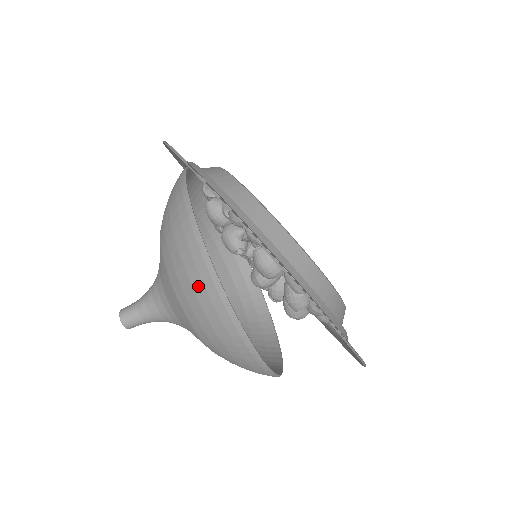
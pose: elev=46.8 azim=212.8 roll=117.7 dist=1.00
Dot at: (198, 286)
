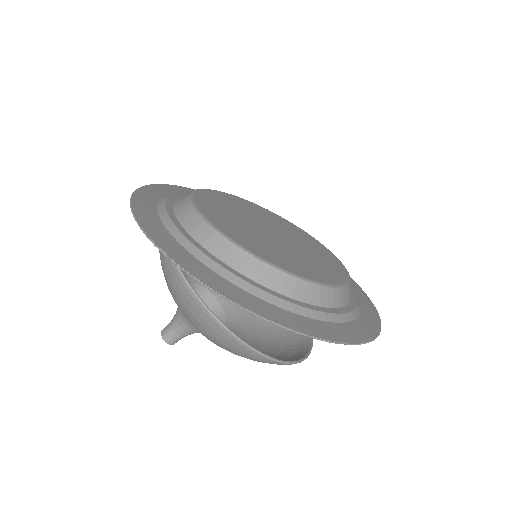
Dot at: (215, 335)
